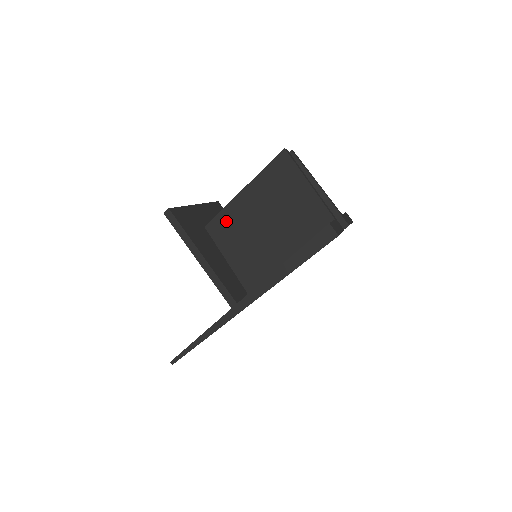
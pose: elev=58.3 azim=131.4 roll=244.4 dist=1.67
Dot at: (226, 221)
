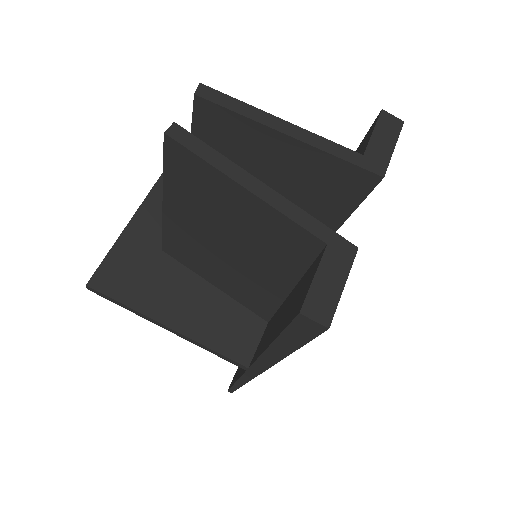
Dot at: (178, 244)
